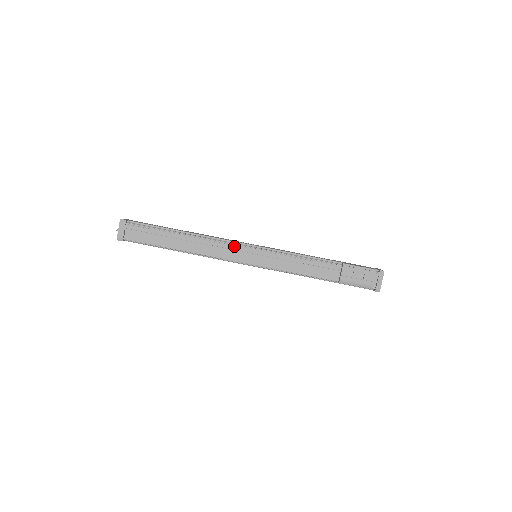
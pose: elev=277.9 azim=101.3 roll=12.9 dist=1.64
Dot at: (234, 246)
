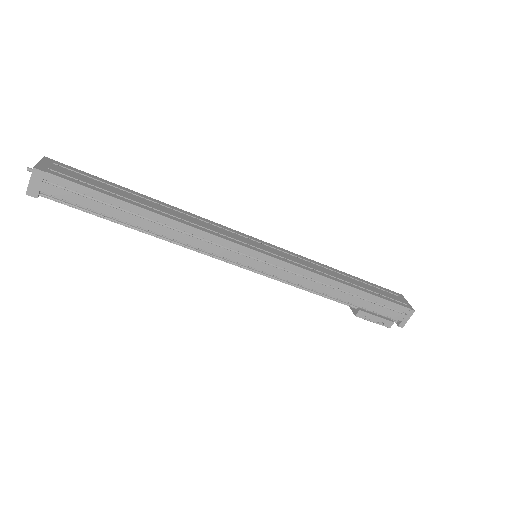
Dot at: (220, 259)
